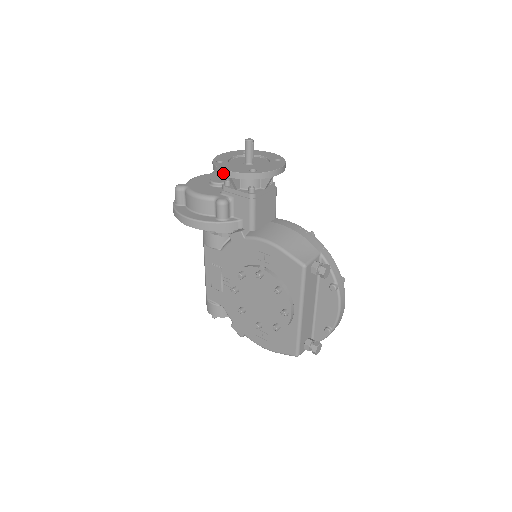
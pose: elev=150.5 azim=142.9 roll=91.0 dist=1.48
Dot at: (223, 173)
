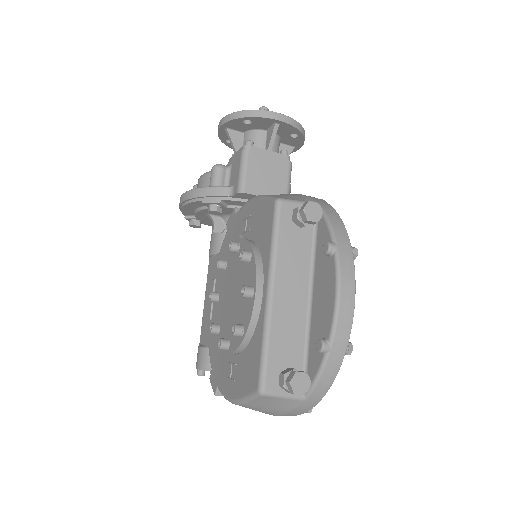
Dot at: (219, 125)
